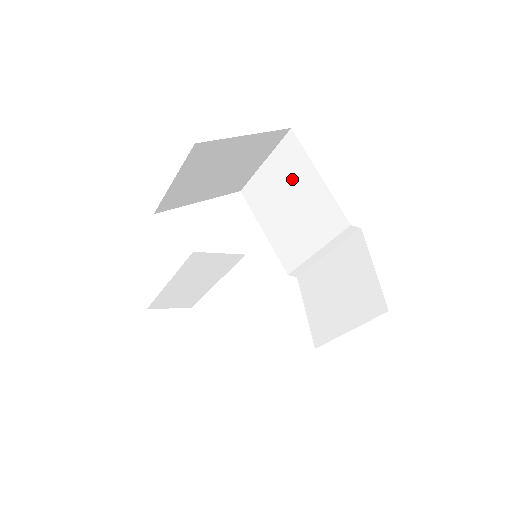
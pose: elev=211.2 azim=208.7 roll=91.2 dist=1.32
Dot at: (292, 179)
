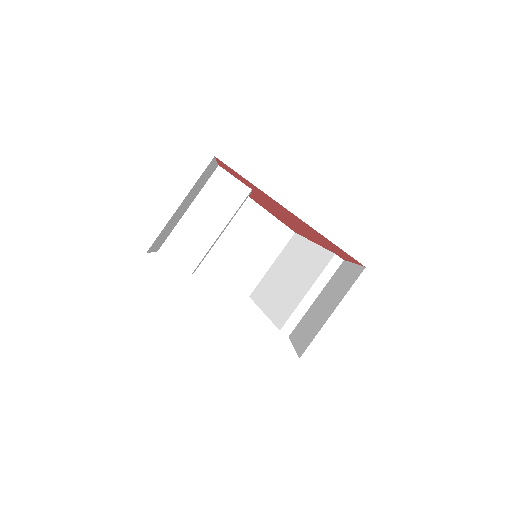
Dot at: (292, 259)
